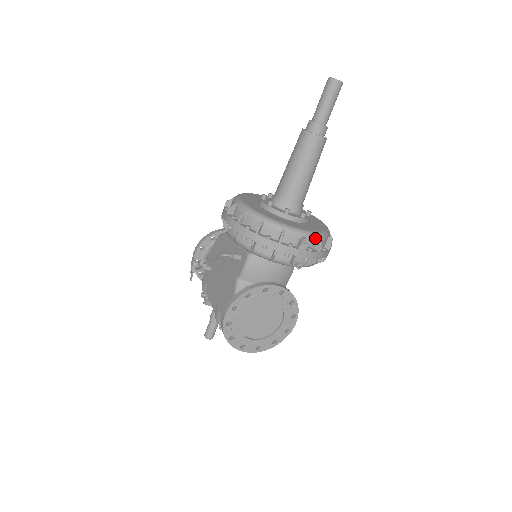
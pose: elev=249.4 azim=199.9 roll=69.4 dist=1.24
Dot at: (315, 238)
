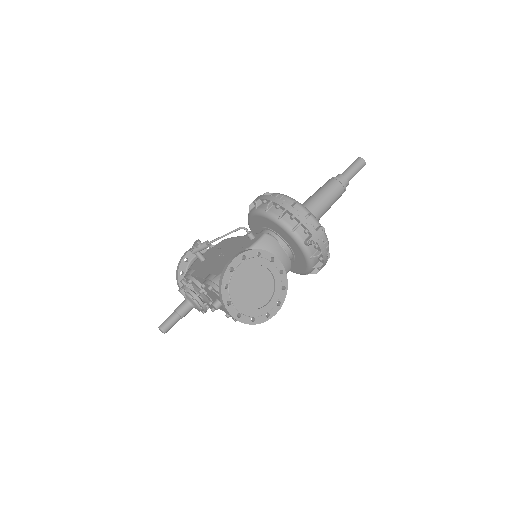
Dot at: (326, 237)
